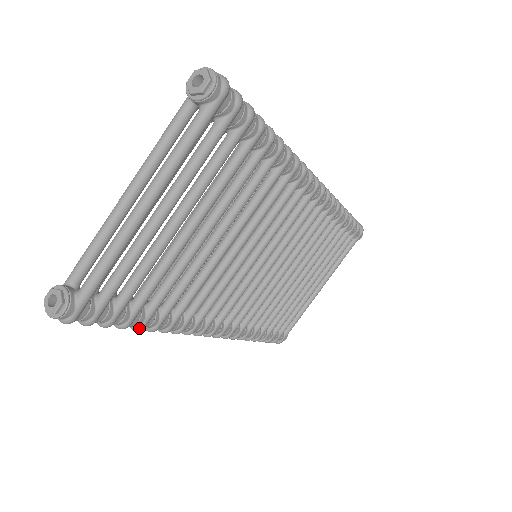
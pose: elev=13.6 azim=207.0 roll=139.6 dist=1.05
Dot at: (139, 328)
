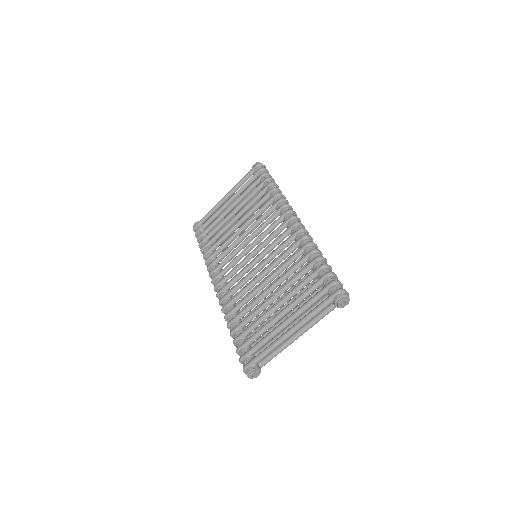
Dot at: occluded
